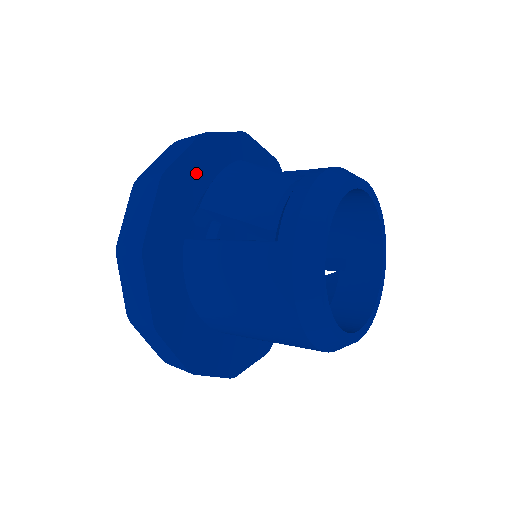
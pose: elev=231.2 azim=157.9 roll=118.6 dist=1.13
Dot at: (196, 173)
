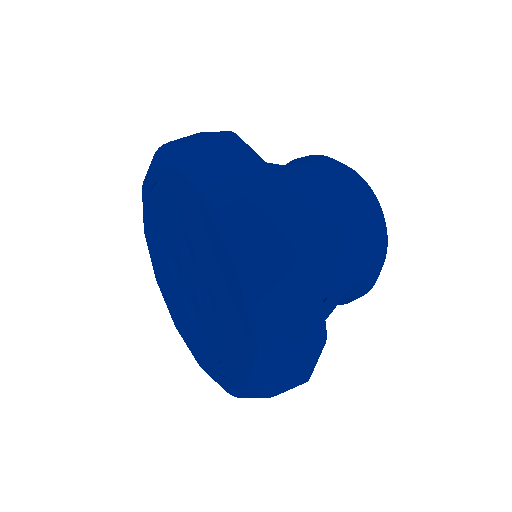
Dot at: occluded
